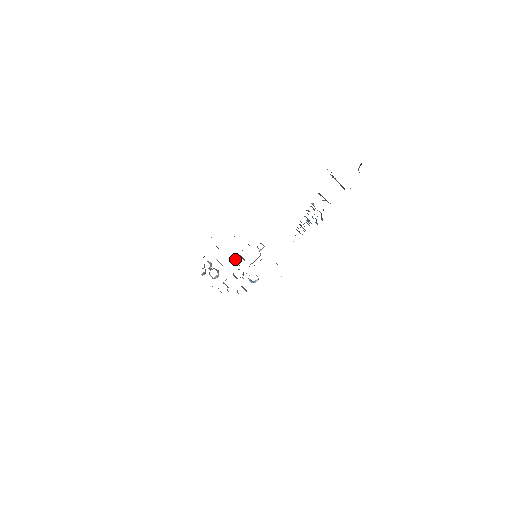
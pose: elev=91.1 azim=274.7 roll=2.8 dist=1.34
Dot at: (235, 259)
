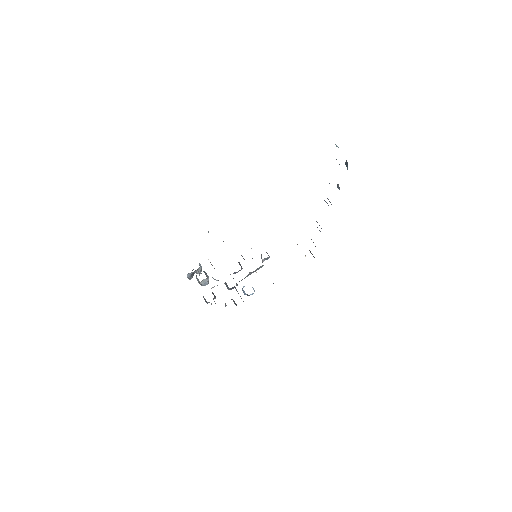
Dot at: occluded
